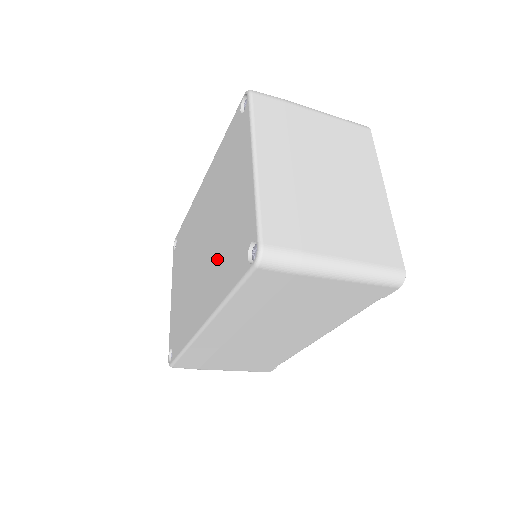
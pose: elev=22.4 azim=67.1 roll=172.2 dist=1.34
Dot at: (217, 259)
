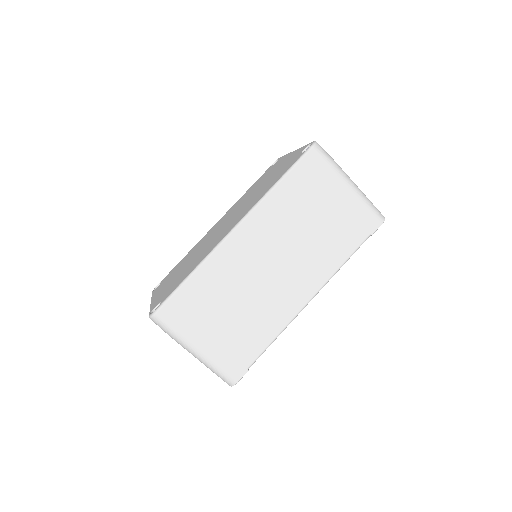
Dot at: (255, 197)
